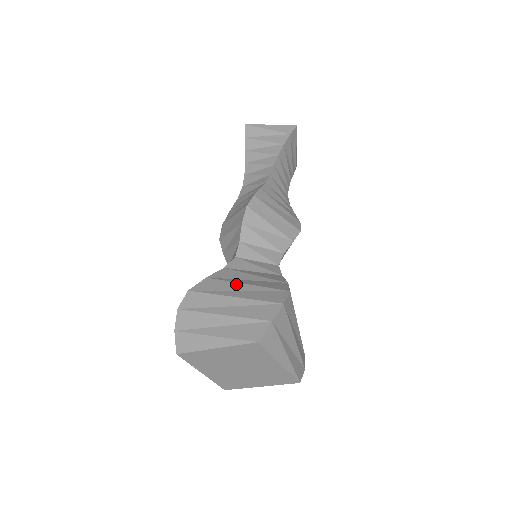
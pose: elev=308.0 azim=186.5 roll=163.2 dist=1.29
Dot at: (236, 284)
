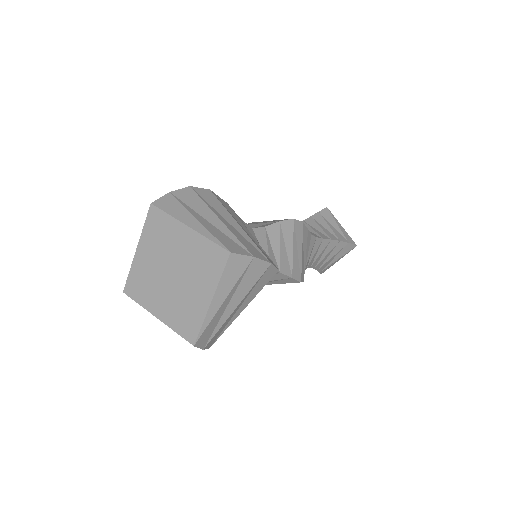
Dot at: occluded
